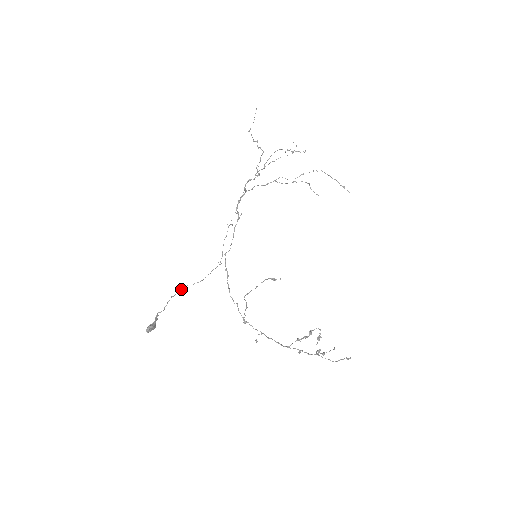
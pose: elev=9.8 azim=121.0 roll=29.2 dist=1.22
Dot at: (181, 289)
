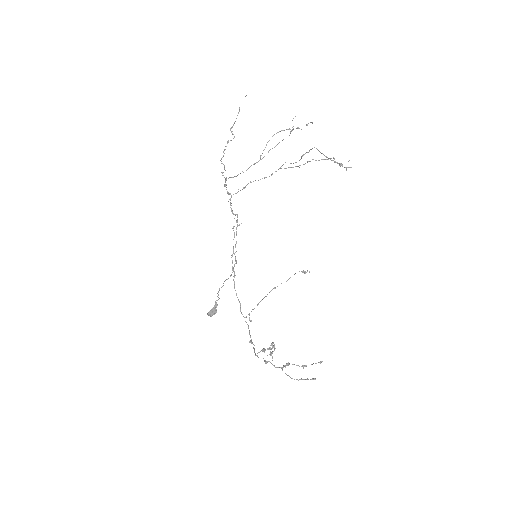
Dot at: occluded
